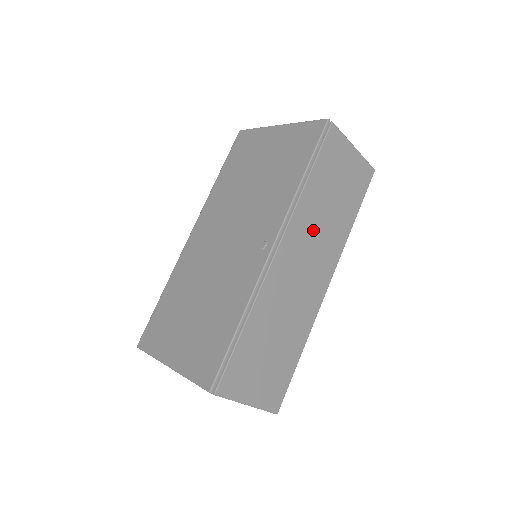
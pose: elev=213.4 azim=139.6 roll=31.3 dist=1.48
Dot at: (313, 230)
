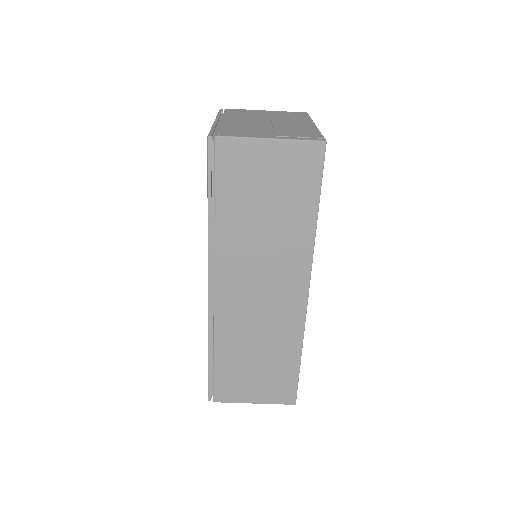
Dot at: (252, 255)
